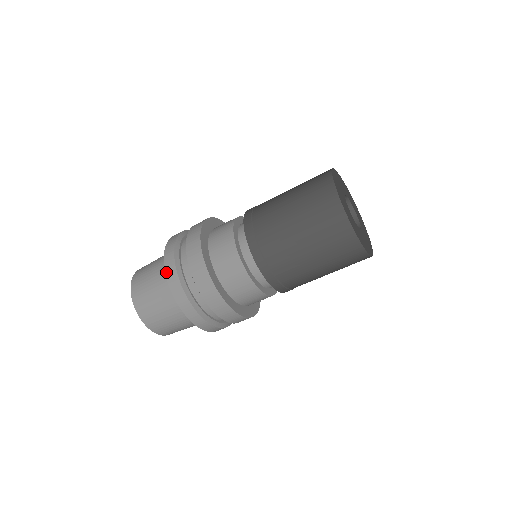
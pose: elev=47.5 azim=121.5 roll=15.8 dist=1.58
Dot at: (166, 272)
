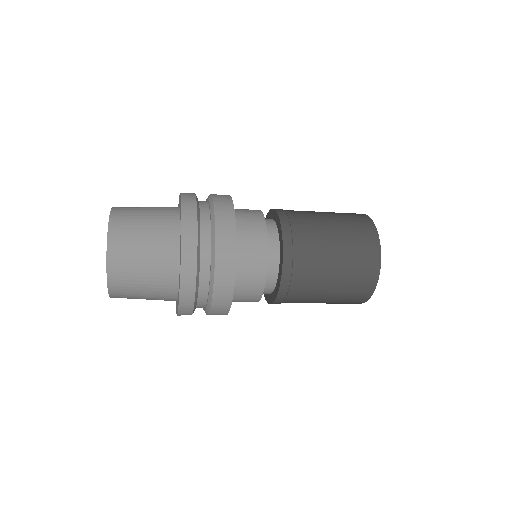
Dot at: (182, 264)
